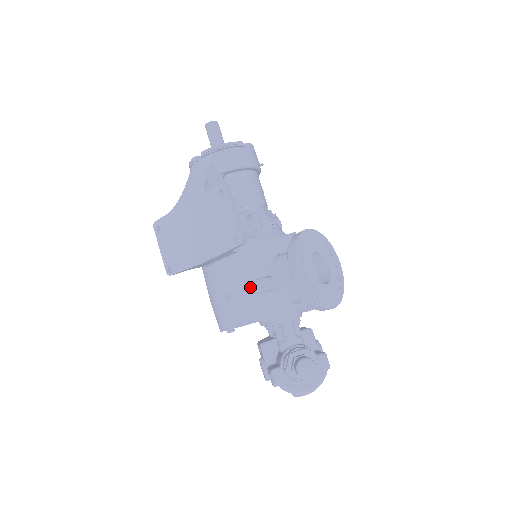
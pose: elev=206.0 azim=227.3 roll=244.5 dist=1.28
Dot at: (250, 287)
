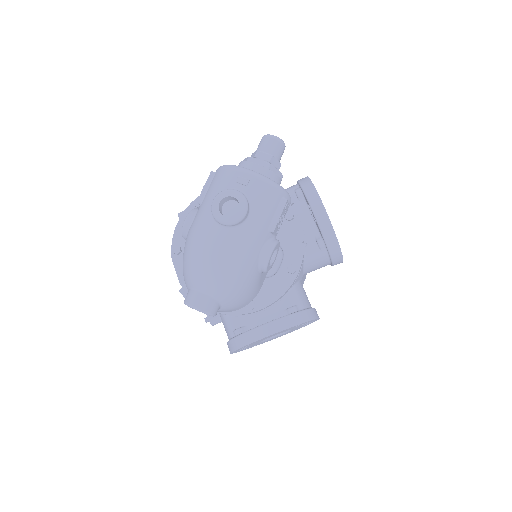
Dot at: occluded
